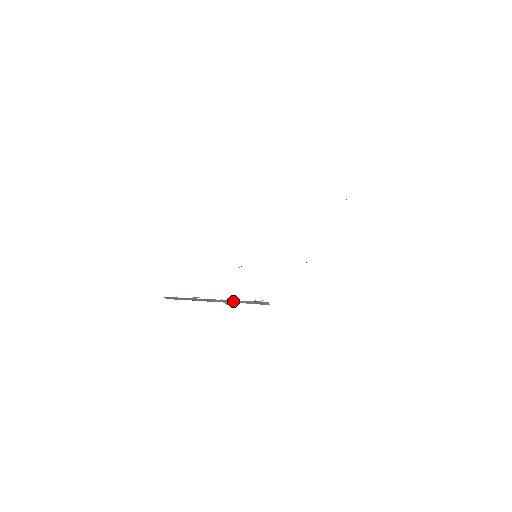
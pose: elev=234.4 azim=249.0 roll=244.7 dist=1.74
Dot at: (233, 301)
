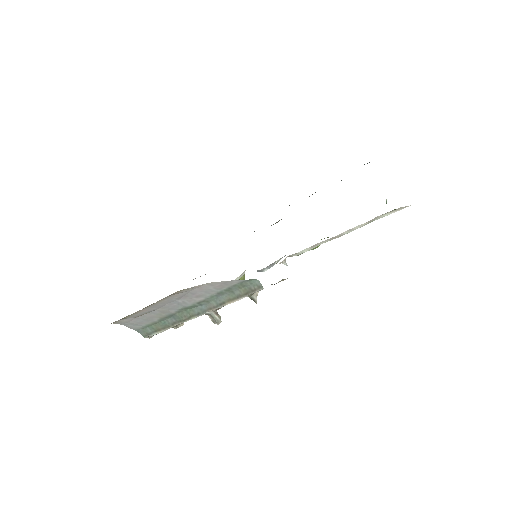
Dot at: (216, 302)
